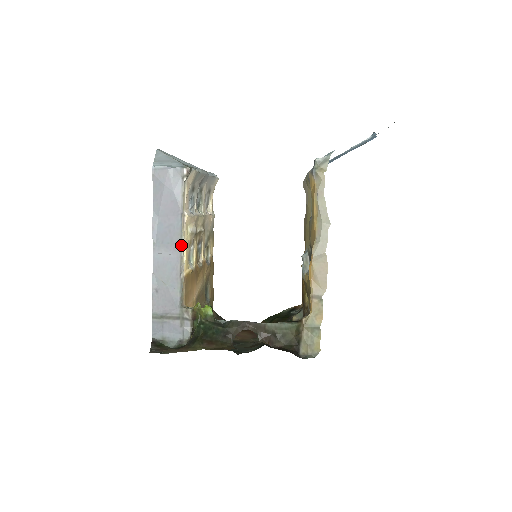
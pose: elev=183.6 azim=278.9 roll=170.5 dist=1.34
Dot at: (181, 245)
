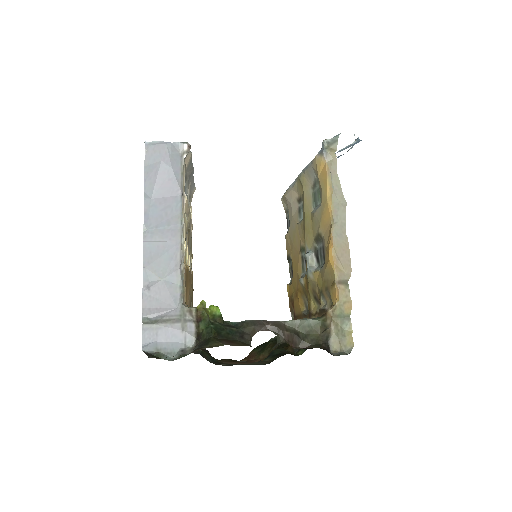
Dot at: (181, 229)
